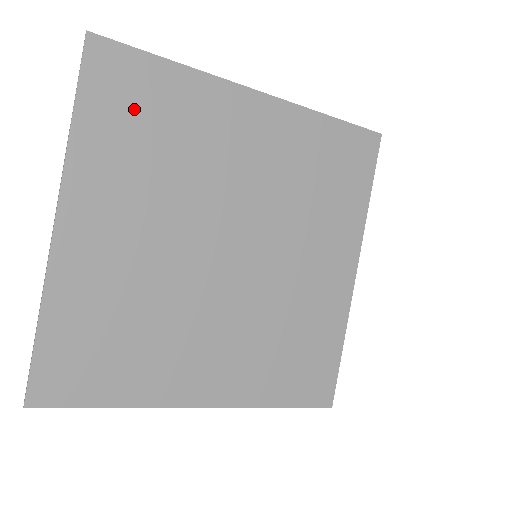
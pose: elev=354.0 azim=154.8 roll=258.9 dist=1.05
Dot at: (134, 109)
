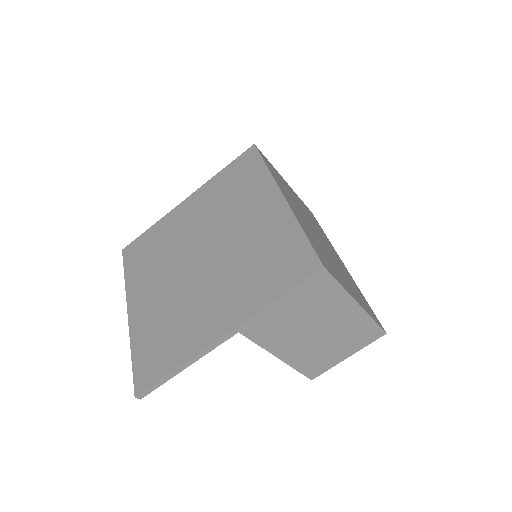
Dot at: (143, 253)
